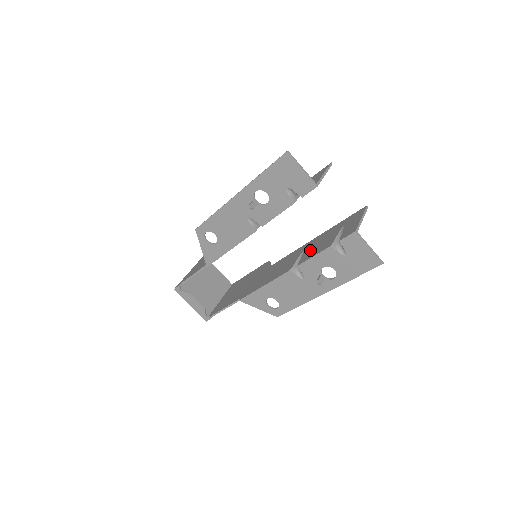
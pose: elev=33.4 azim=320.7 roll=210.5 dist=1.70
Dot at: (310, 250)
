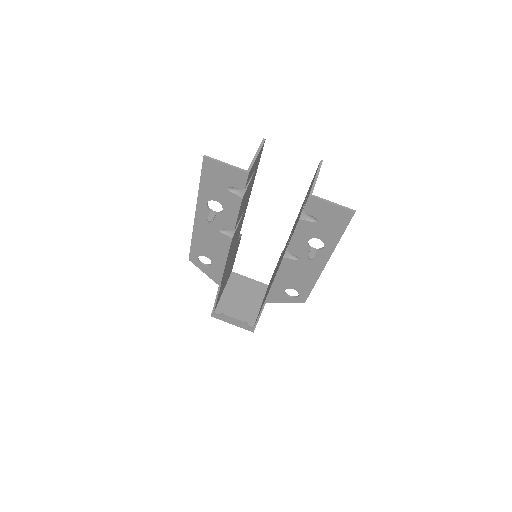
Dot at: (293, 229)
